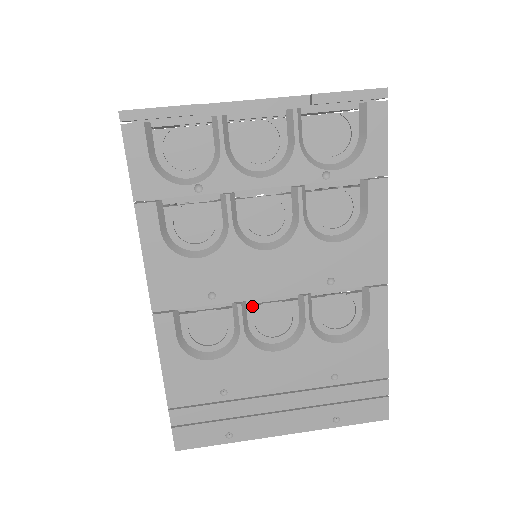
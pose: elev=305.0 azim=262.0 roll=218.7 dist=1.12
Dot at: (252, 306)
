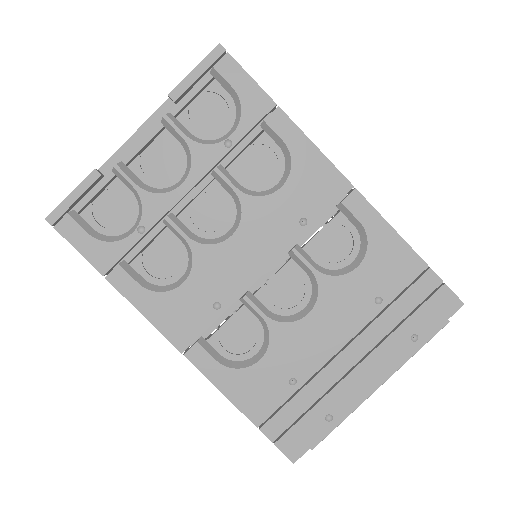
Dot at: (258, 291)
